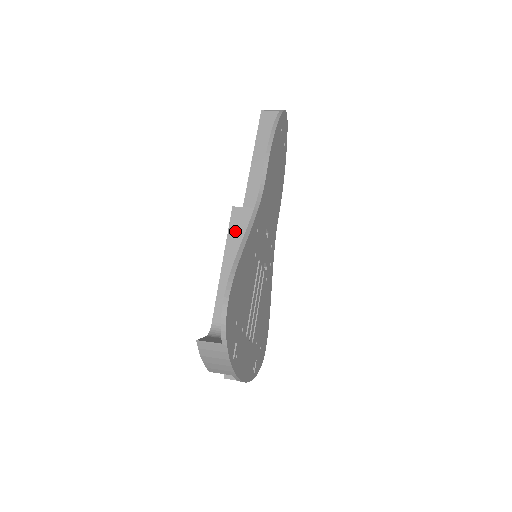
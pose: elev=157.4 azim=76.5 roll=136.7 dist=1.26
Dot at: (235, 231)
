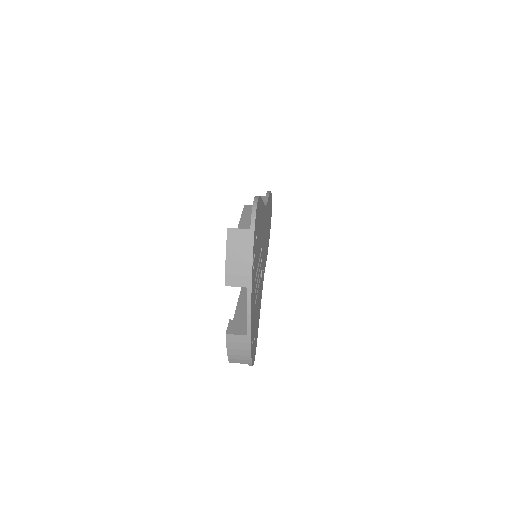
Dot at: (248, 213)
